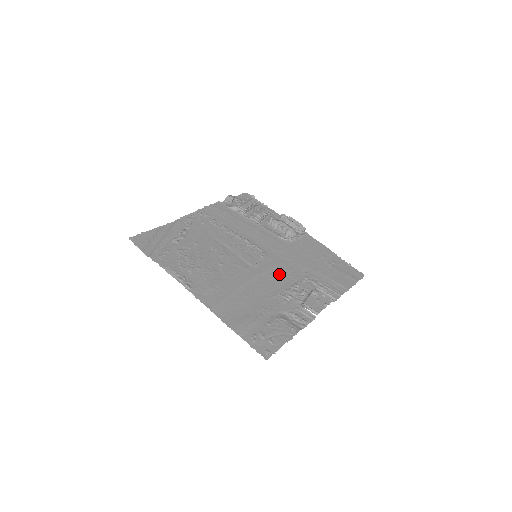
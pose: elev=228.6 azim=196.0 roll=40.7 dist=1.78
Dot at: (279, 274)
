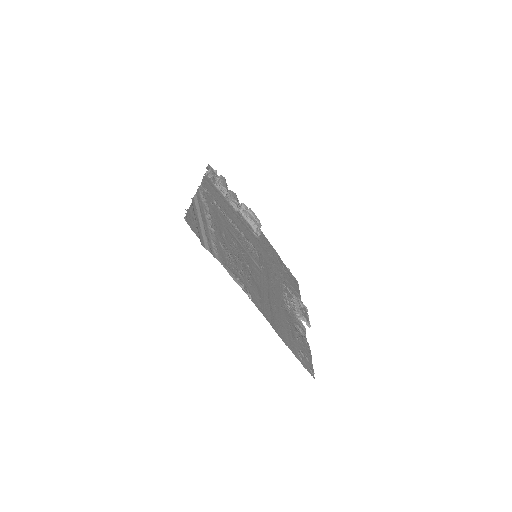
Dot at: (273, 279)
